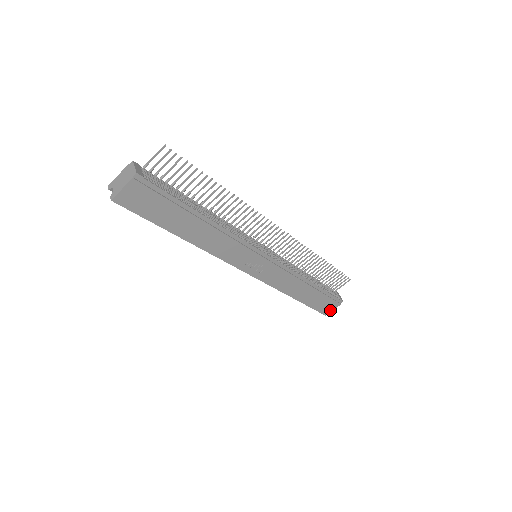
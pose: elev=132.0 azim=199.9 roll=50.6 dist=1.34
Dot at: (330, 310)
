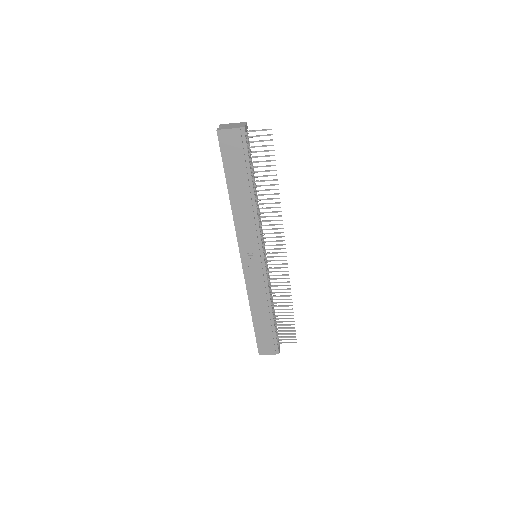
Dot at: (265, 353)
